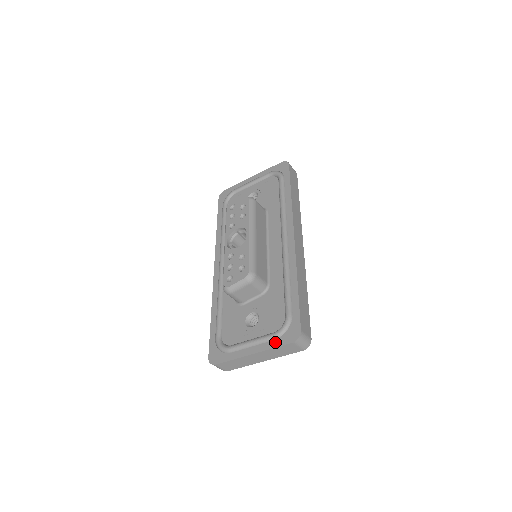
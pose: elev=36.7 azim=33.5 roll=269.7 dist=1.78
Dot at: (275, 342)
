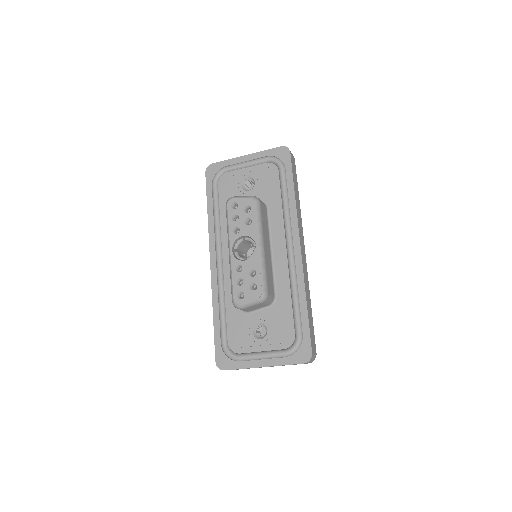
Dot at: (286, 360)
